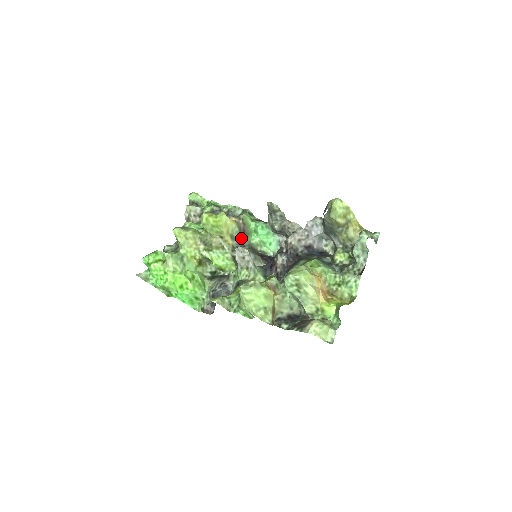
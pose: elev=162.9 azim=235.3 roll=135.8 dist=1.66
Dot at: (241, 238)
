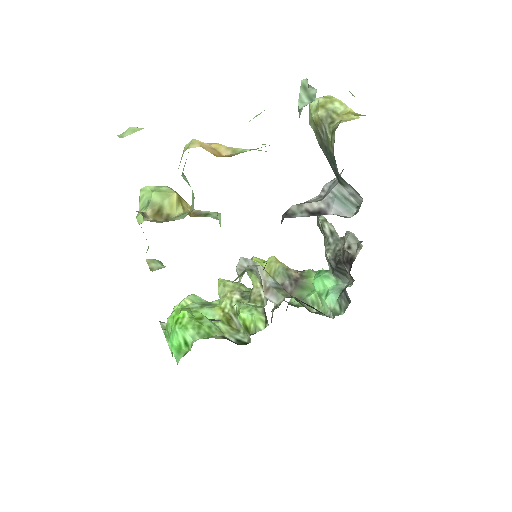
Dot at: (286, 285)
